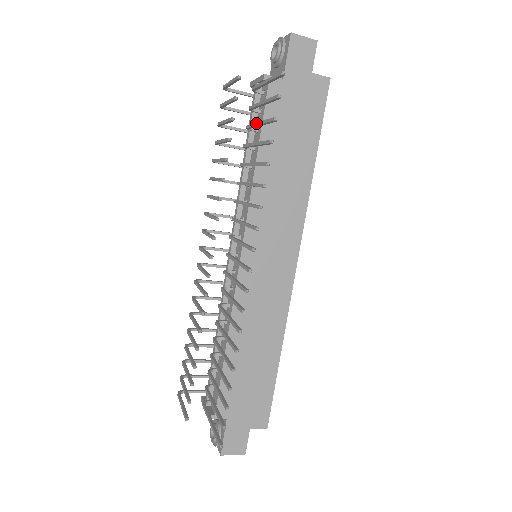
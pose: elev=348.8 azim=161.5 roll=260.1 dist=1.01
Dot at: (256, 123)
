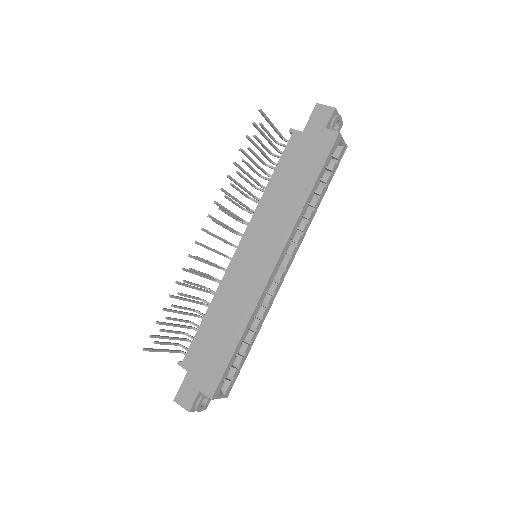
Dot at: (261, 151)
